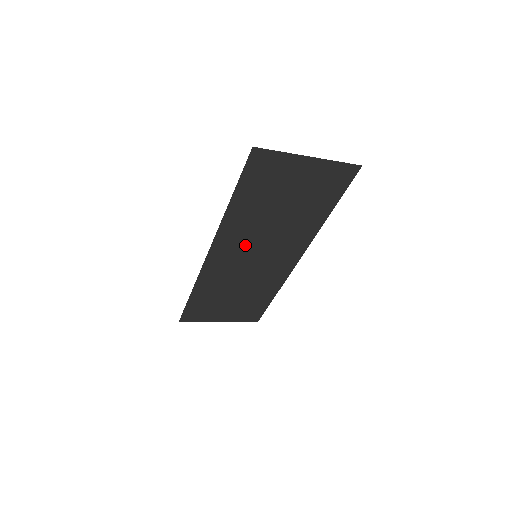
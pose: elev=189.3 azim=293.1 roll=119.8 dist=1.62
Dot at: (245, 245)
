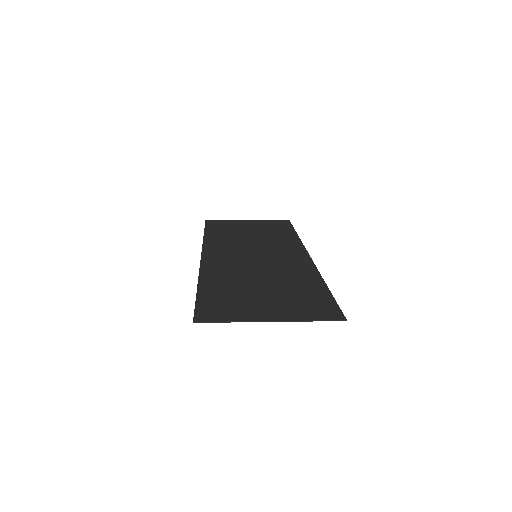
Dot at: (238, 262)
